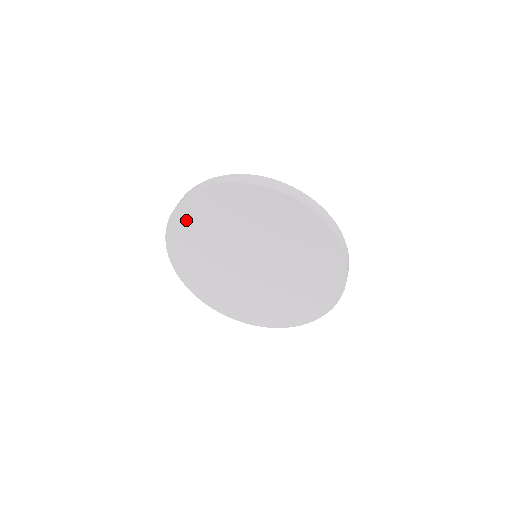
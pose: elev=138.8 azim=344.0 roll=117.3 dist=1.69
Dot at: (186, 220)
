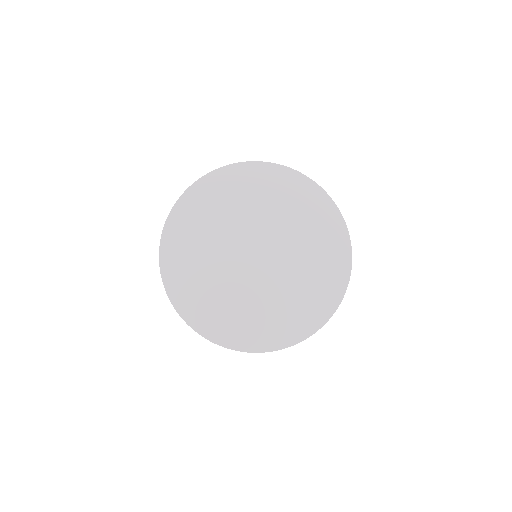
Dot at: (186, 215)
